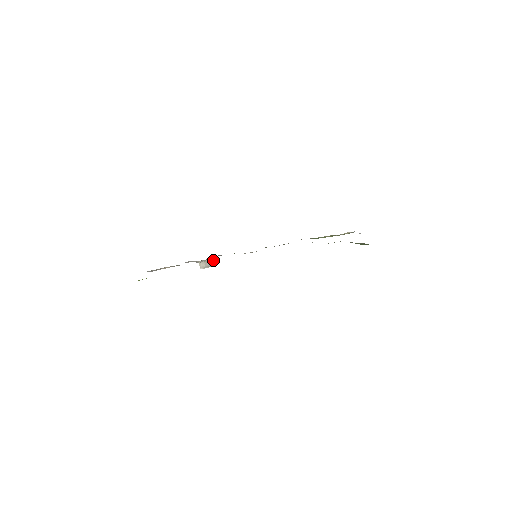
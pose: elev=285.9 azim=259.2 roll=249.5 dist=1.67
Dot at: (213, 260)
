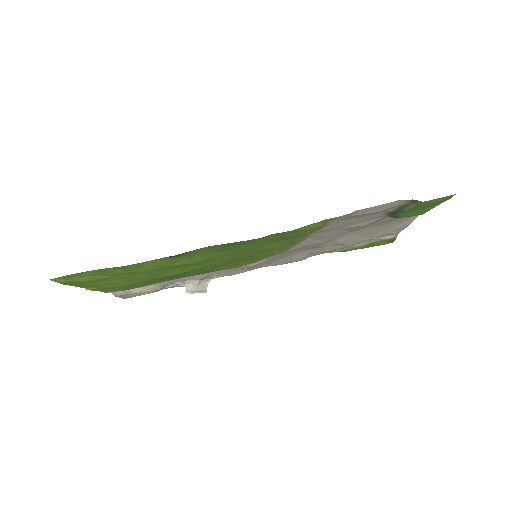
Dot at: (206, 284)
